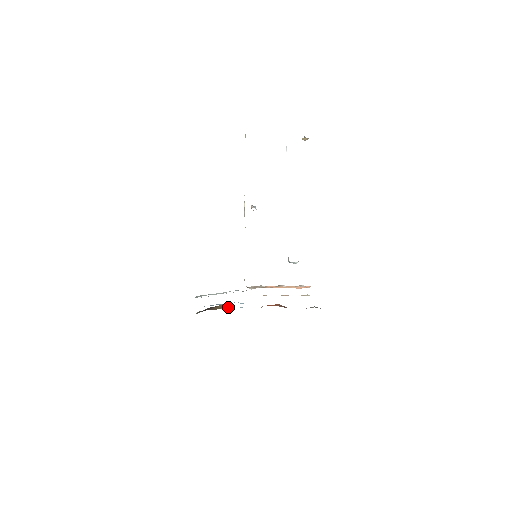
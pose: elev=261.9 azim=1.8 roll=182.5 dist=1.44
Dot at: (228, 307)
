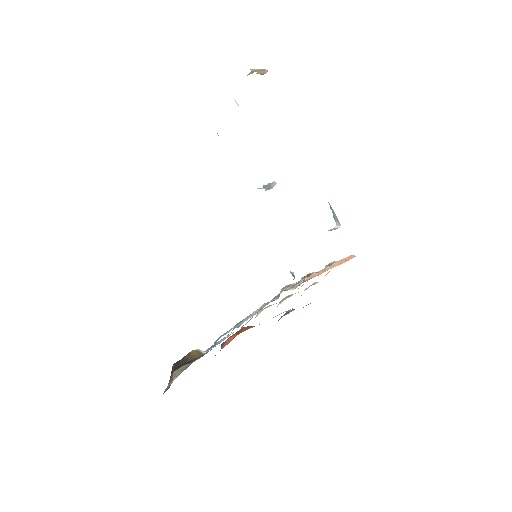
Dot at: (202, 351)
